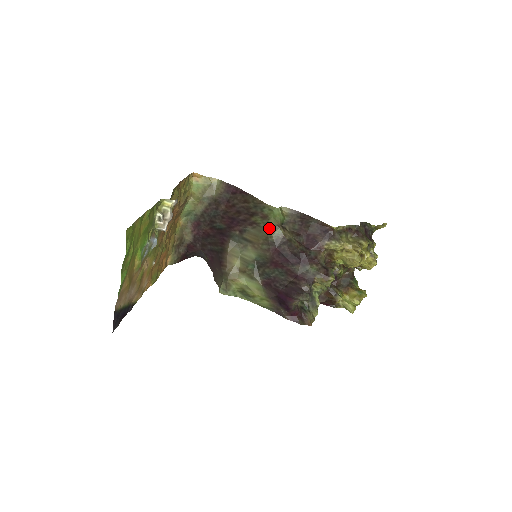
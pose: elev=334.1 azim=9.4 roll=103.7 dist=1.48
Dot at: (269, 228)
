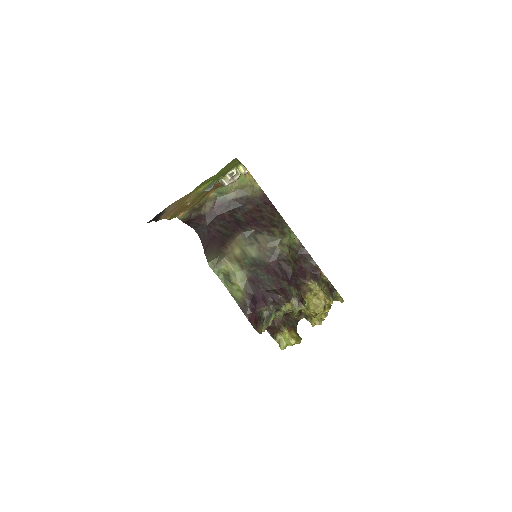
Dot at: (281, 243)
